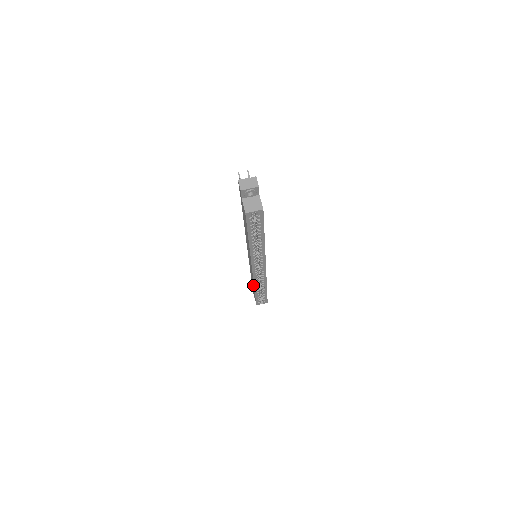
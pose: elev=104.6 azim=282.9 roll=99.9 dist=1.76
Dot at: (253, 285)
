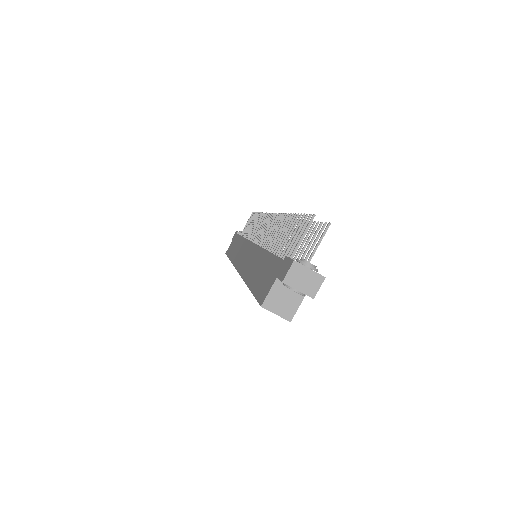
Dot at: (233, 253)
